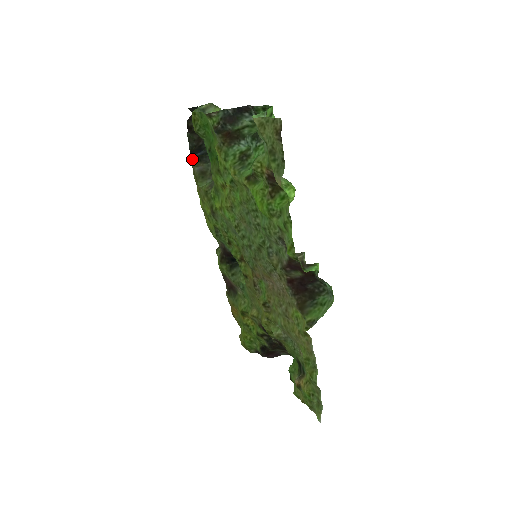
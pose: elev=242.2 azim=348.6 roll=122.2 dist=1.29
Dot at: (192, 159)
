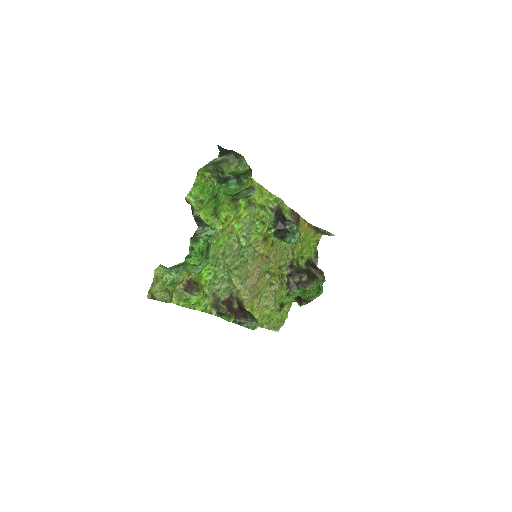
Dot at: occluded
